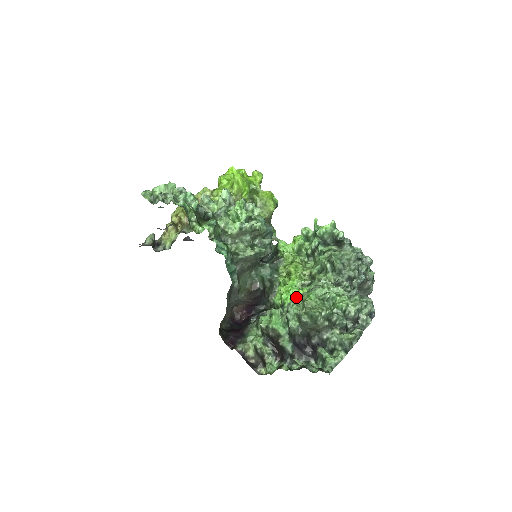
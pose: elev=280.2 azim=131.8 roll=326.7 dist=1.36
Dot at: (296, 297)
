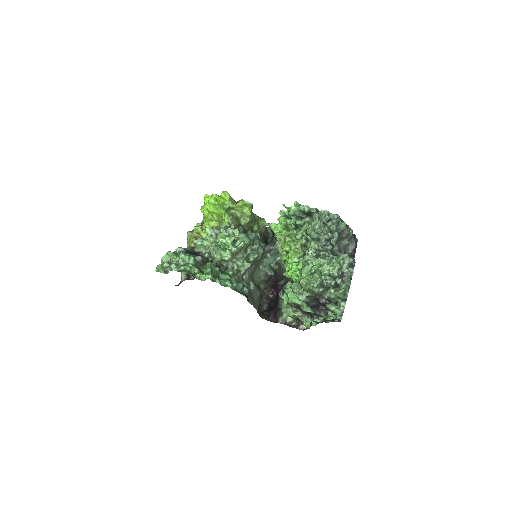
Dot at: (297, 273)
